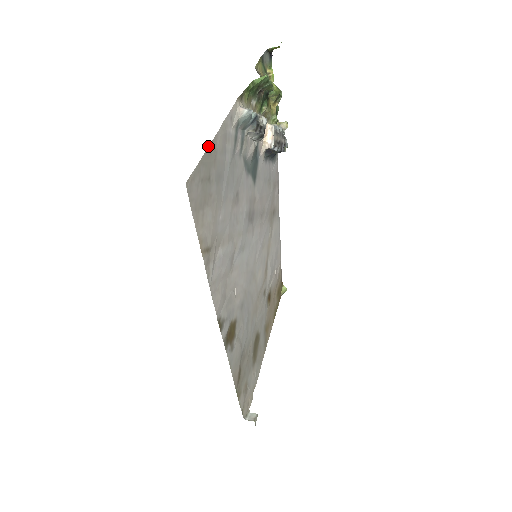
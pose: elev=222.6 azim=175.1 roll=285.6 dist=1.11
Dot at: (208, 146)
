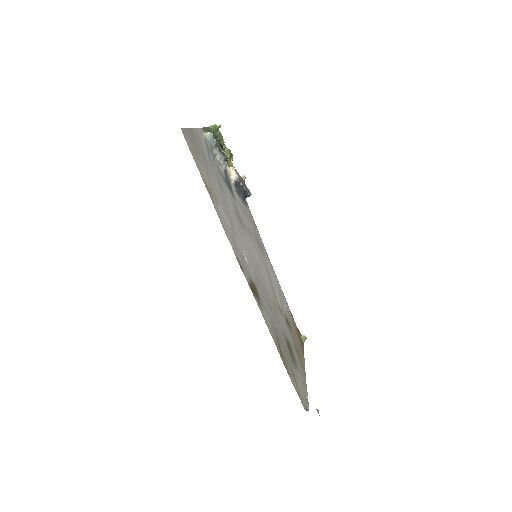
Dot at: (189, 128)
